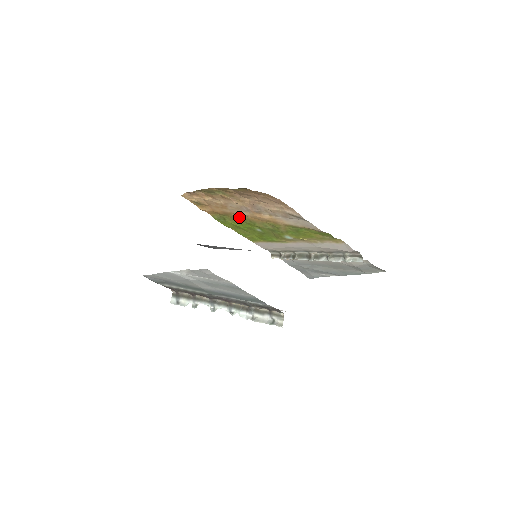
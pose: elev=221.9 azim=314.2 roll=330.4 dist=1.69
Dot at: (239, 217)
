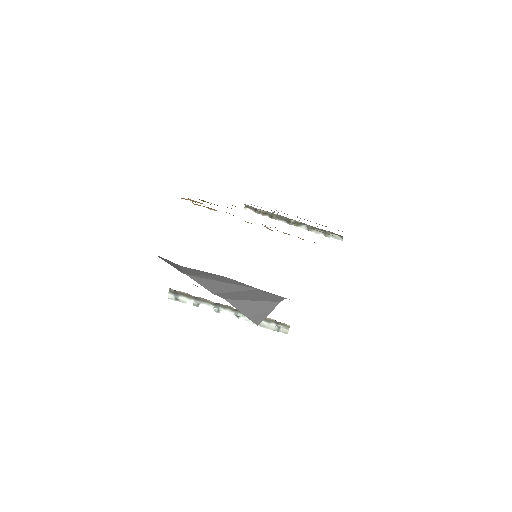
Dot at: occluded
